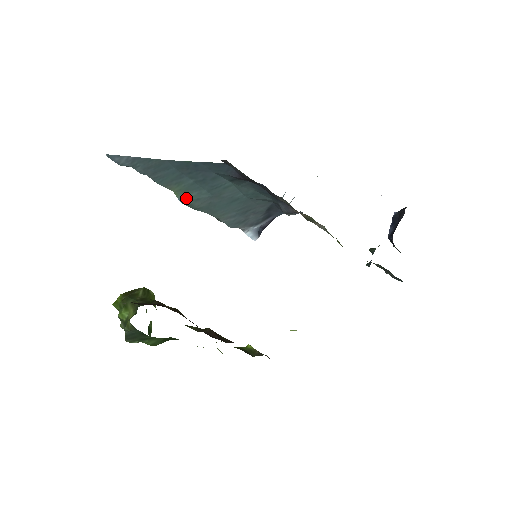
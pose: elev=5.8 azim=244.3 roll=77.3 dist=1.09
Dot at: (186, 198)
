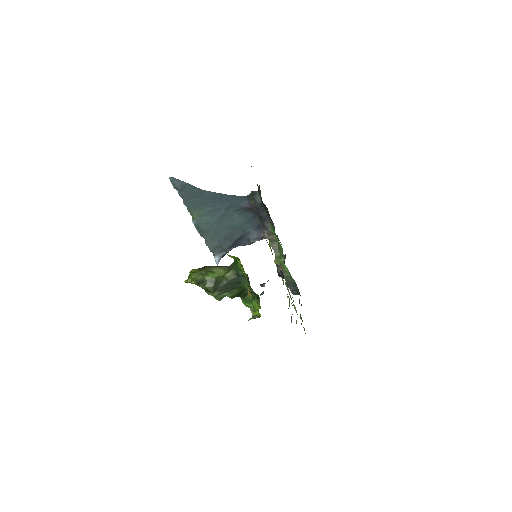
Dot at: (200, 221)
